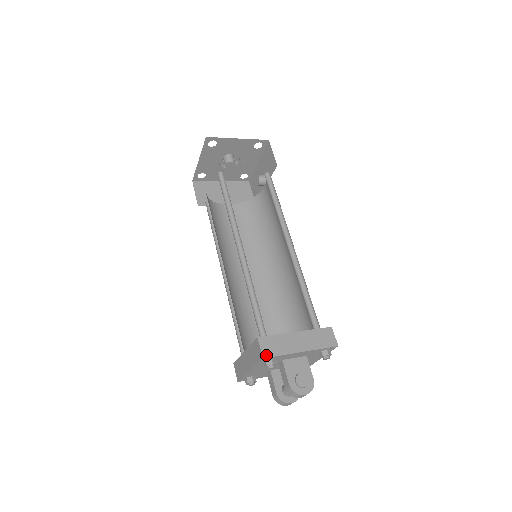
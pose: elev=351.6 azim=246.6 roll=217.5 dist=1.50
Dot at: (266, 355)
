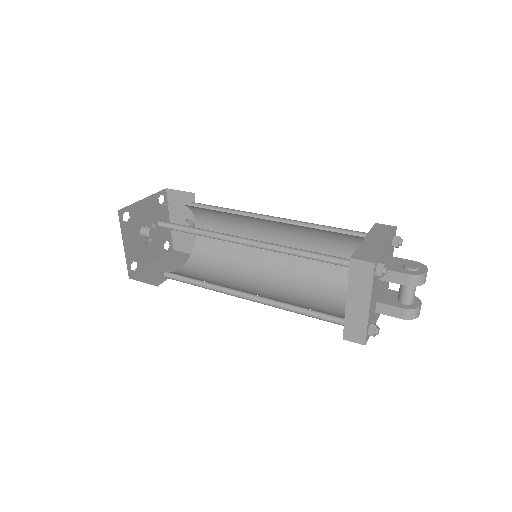
Dot at: (373, 260)
